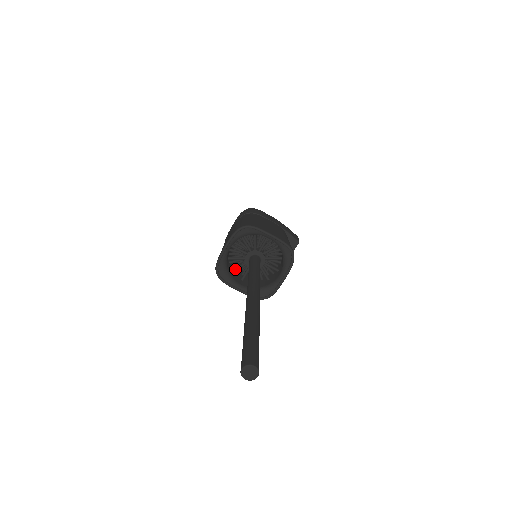
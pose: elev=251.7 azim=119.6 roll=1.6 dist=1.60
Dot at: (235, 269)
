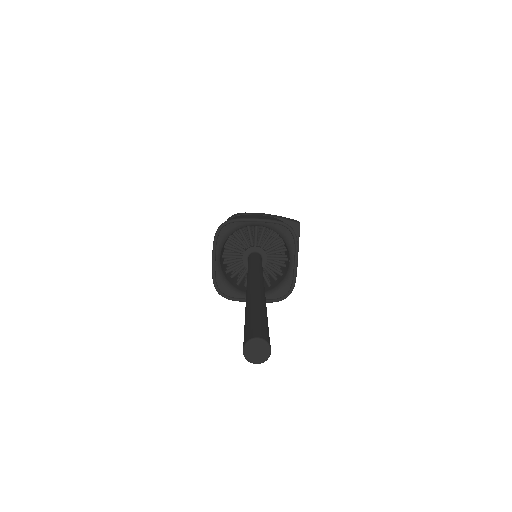
Dot at: (239, 281)
